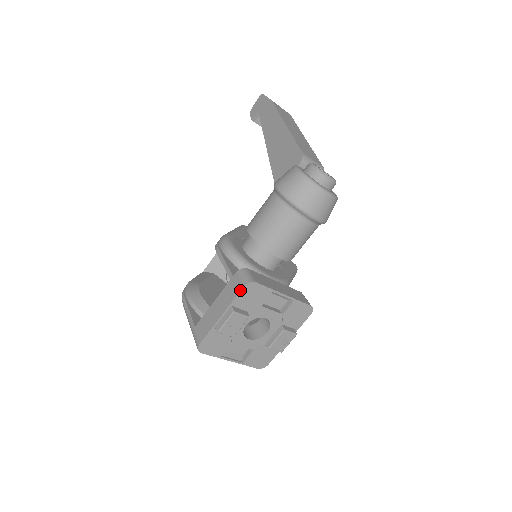
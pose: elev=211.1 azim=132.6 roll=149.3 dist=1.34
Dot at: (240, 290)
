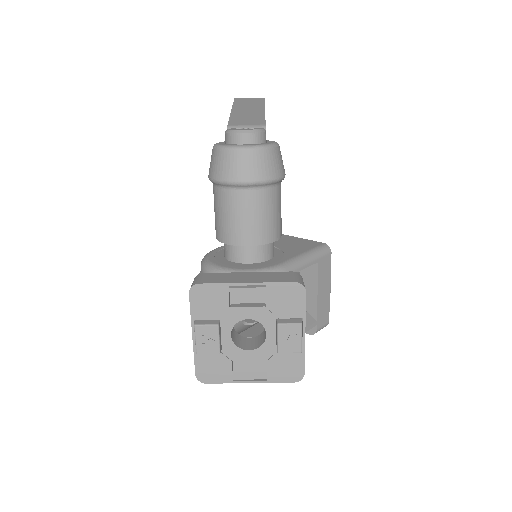
Dot at: (189, 299)
